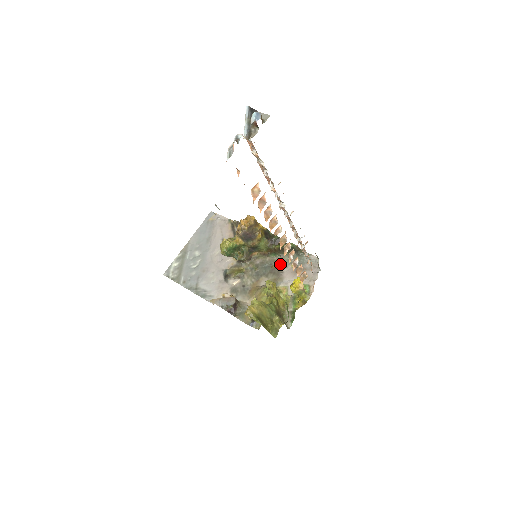
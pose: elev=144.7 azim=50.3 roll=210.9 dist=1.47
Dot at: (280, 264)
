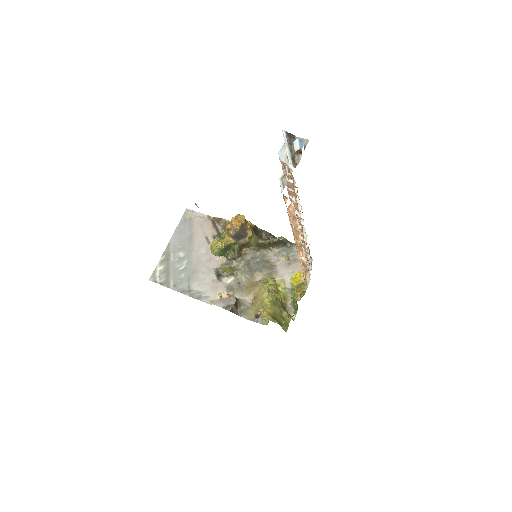
Dot at: (271, 258)
